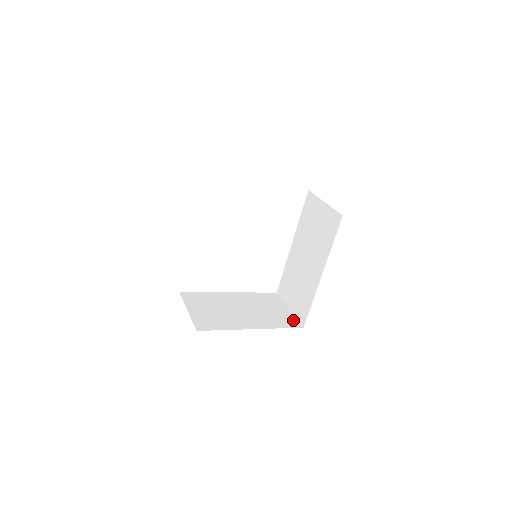
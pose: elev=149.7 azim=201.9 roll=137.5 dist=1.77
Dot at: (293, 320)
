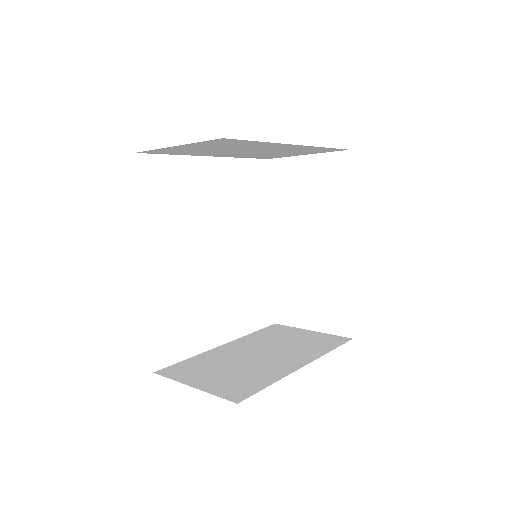
Dot at: (332, 337)
